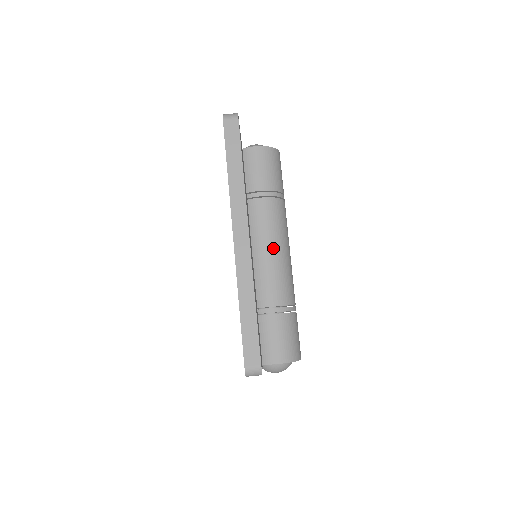
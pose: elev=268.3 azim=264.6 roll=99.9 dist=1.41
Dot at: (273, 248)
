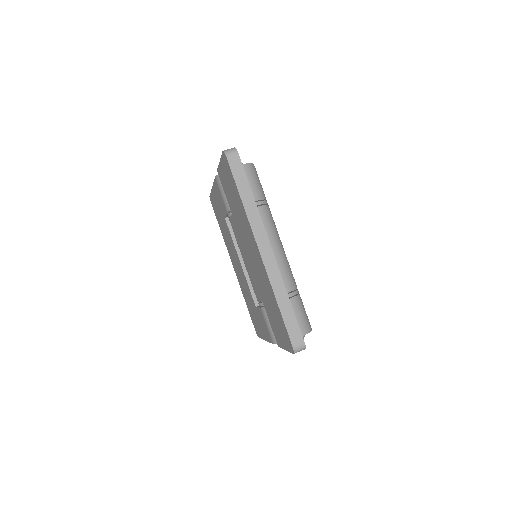
Dot at: (272, 247)
